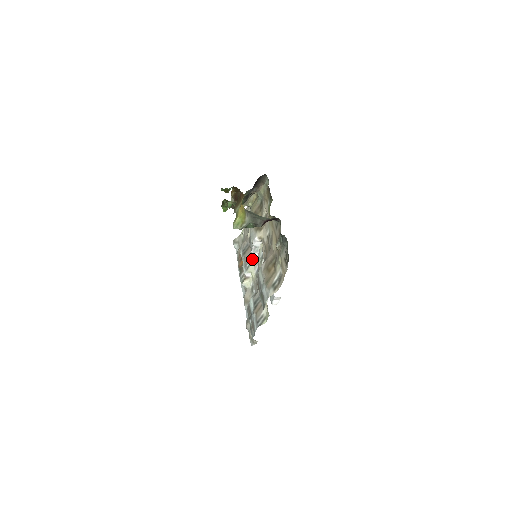
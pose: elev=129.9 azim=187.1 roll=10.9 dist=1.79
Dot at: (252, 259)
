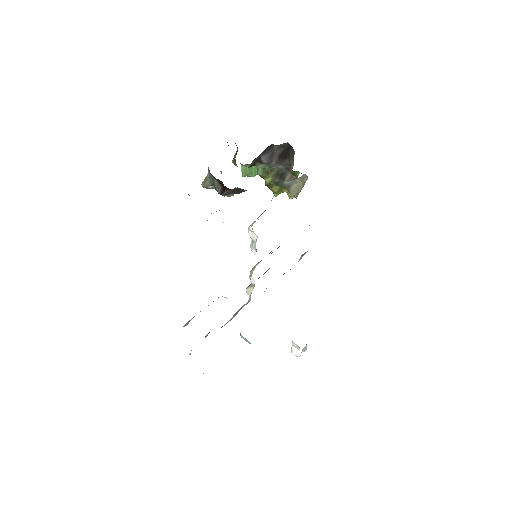
Dot at: occluded
